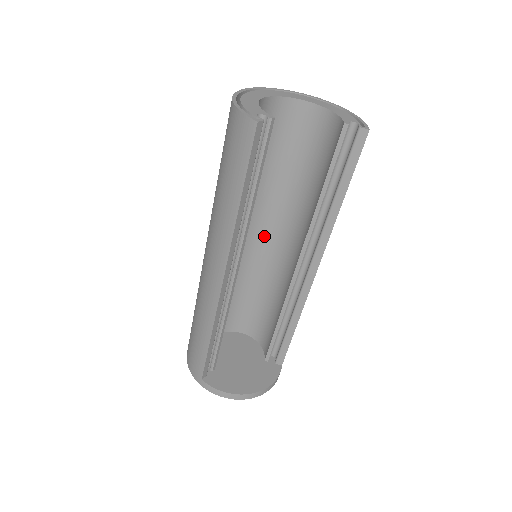
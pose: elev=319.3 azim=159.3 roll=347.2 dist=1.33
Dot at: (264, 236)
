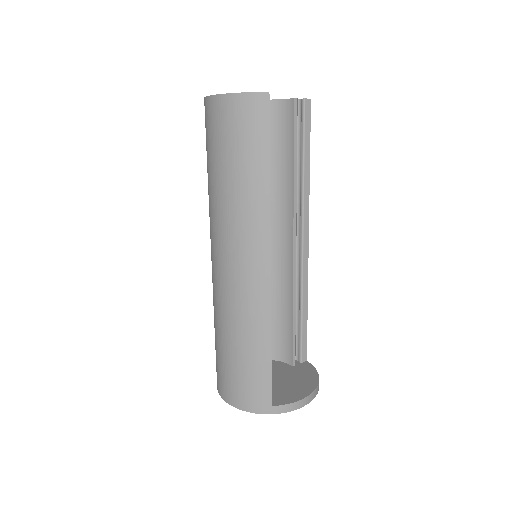
Dot at: occluded
